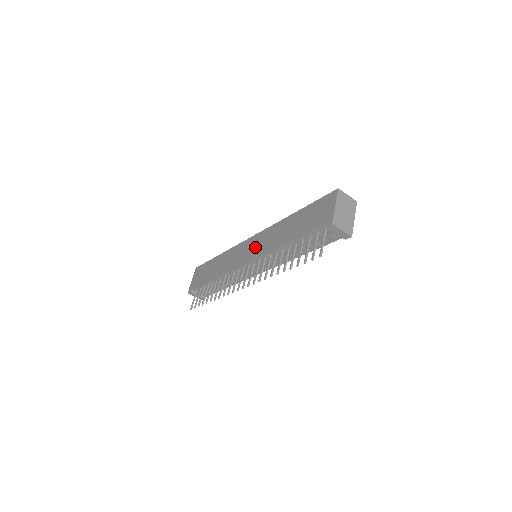
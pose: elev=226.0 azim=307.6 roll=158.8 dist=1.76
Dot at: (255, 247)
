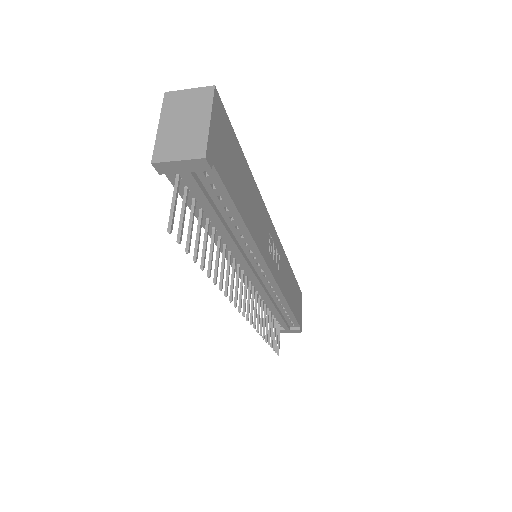
Dot at: occluded
